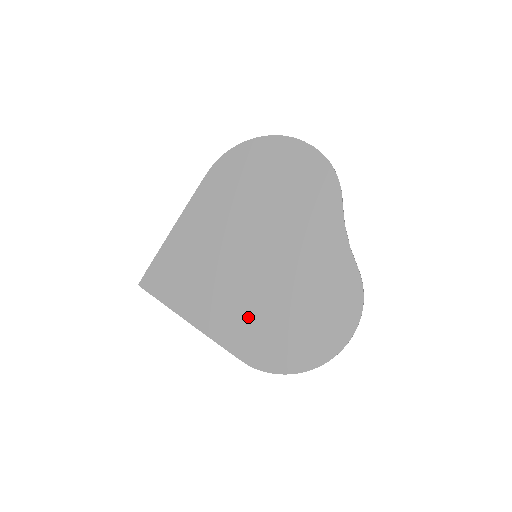
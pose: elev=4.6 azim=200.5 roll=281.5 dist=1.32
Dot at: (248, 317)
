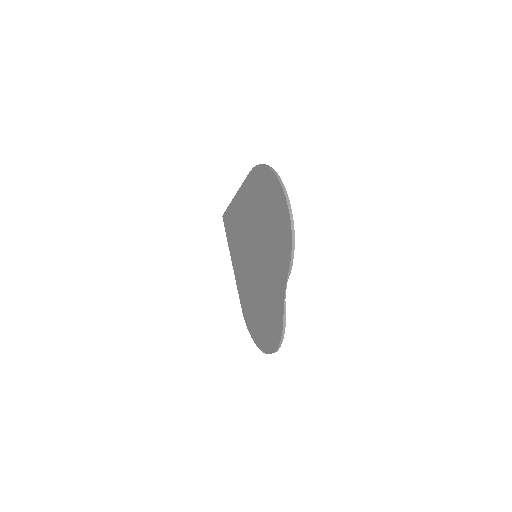
Dot at: (247, 288)
